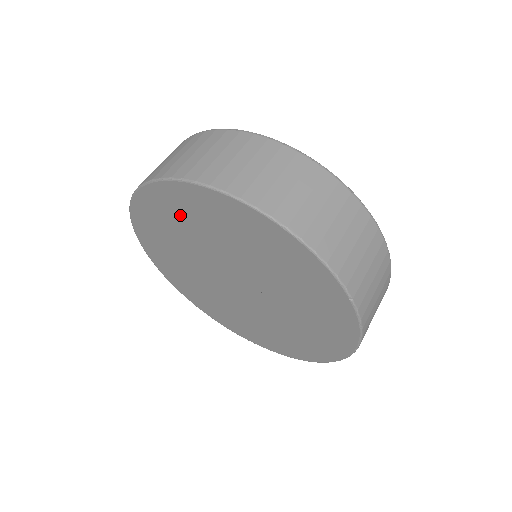
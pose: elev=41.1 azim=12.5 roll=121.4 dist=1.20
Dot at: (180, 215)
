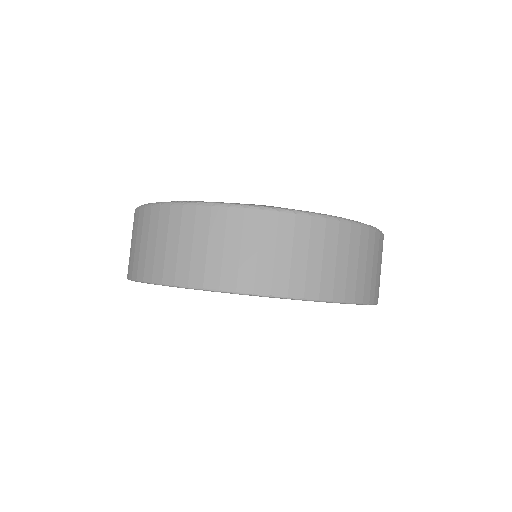
Dot at: occluded
